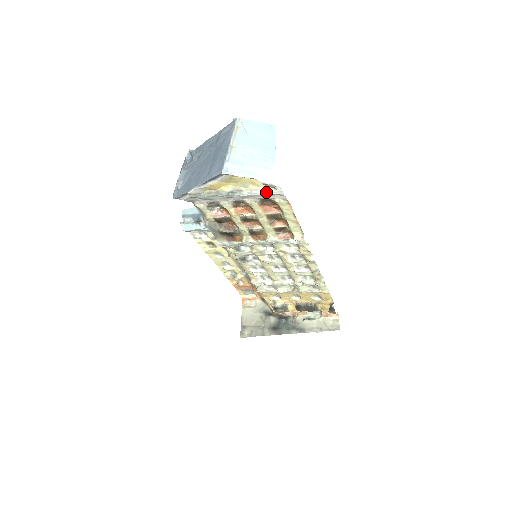
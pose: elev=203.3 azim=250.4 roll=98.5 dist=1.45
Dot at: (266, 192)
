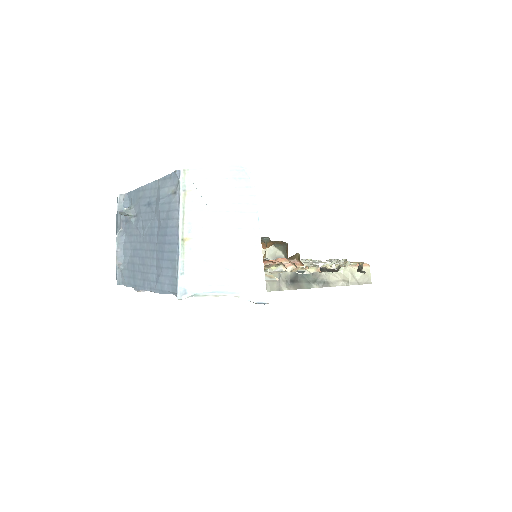
Dot at: occluded
